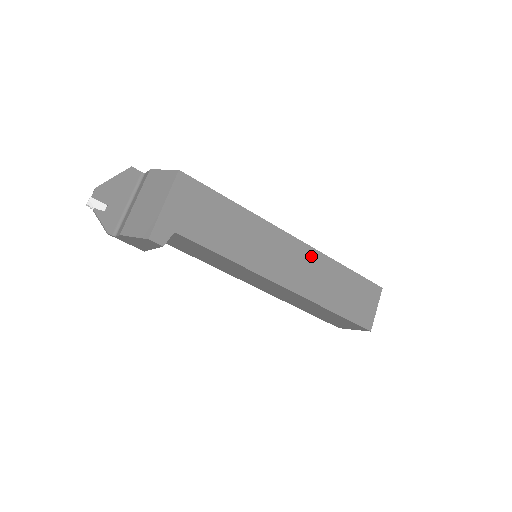
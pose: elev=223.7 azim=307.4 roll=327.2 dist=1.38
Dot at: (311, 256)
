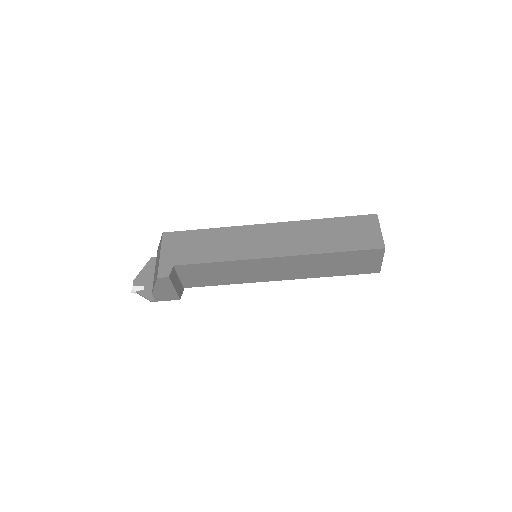
Dot at: (290, 227)
